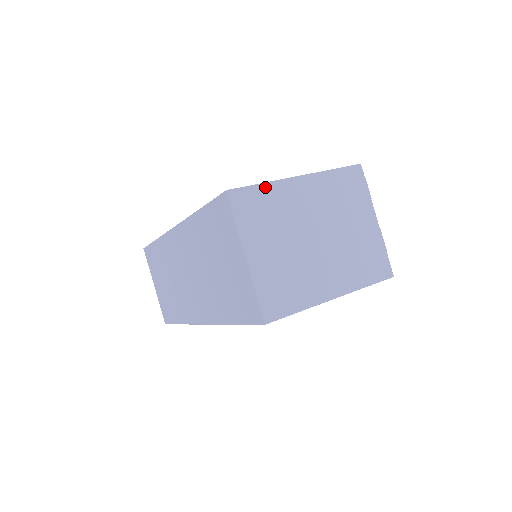
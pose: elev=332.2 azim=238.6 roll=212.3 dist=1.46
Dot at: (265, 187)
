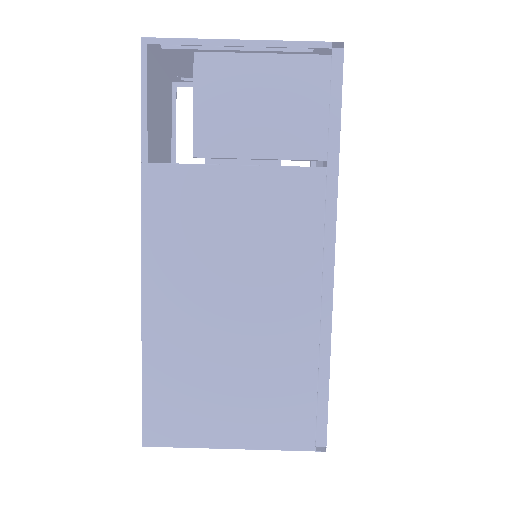
Dot at: (188, 445)
